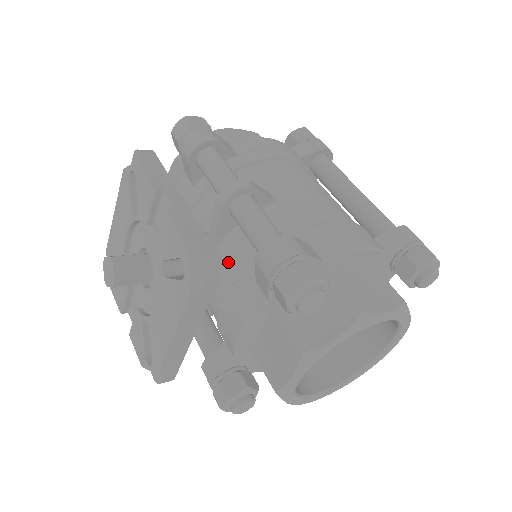
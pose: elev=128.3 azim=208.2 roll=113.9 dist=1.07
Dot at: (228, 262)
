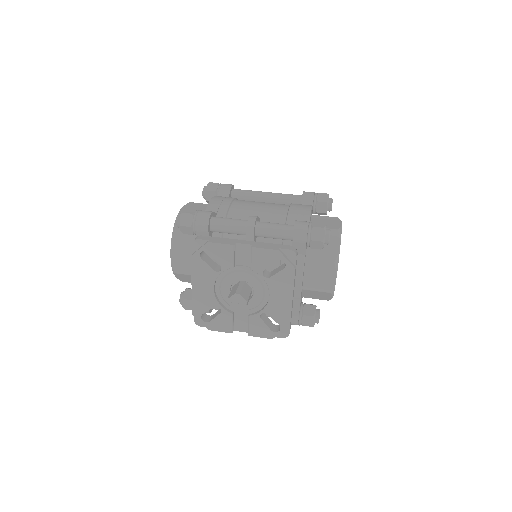
Dot at: occluded
